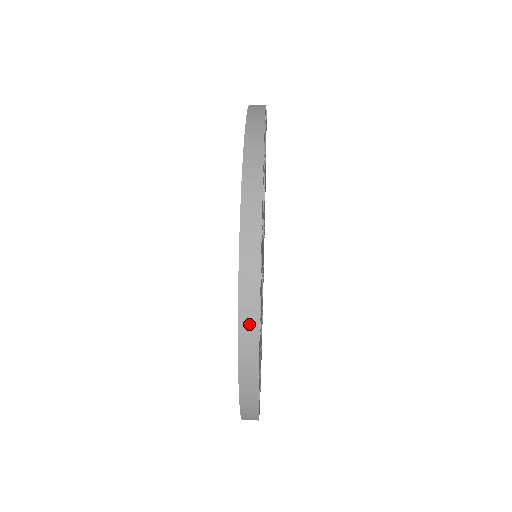
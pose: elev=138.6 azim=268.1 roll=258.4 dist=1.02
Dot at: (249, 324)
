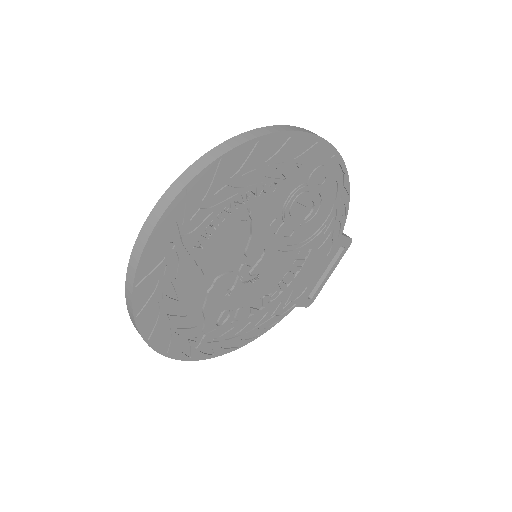
Dot at: (218, 152)
